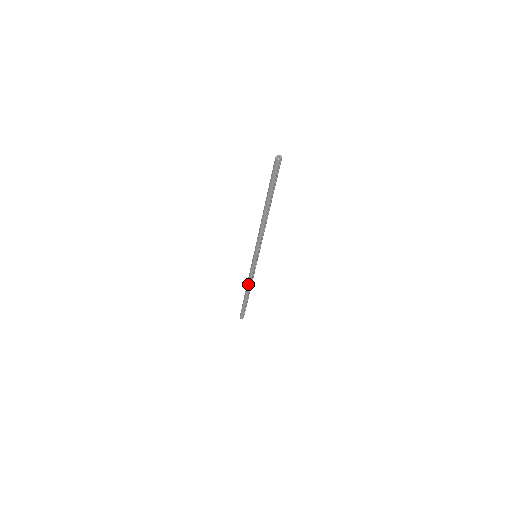
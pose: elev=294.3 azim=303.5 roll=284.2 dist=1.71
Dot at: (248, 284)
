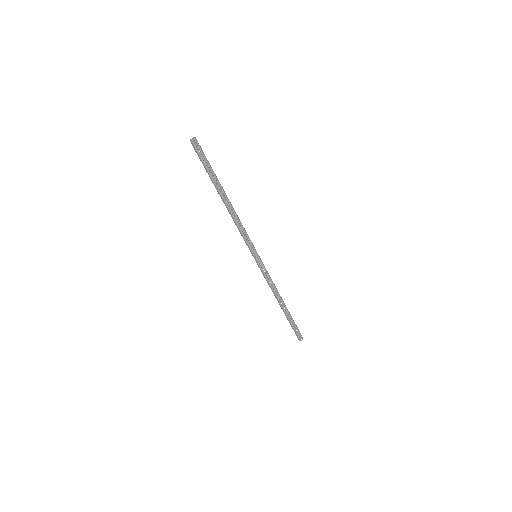
Dot at: (273, 292)
